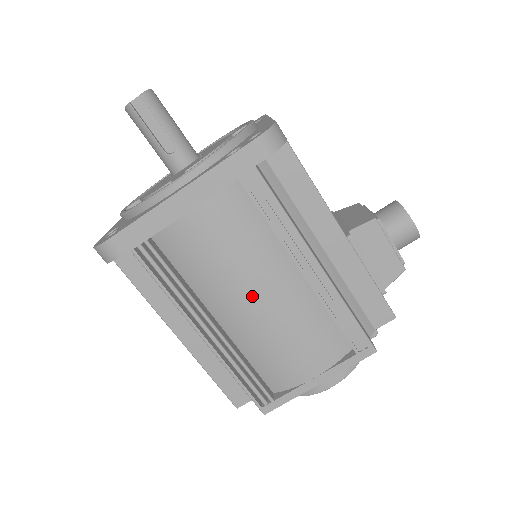
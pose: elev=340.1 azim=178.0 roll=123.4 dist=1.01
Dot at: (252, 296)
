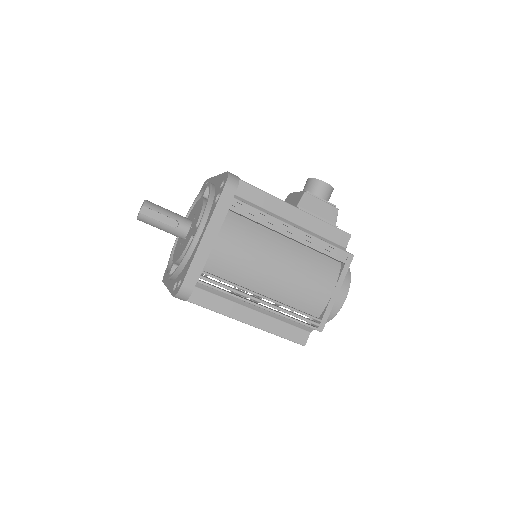
Dot at: (273, 266)
